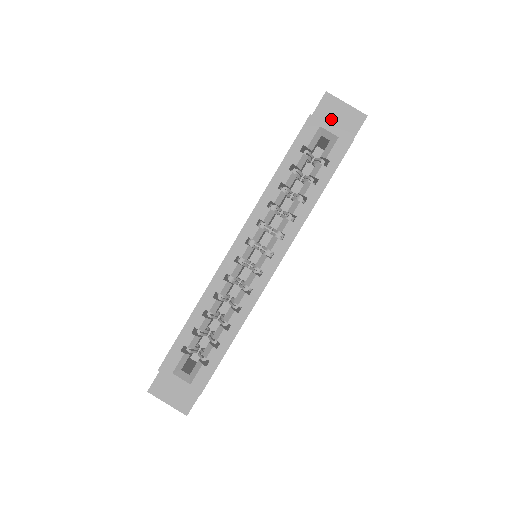
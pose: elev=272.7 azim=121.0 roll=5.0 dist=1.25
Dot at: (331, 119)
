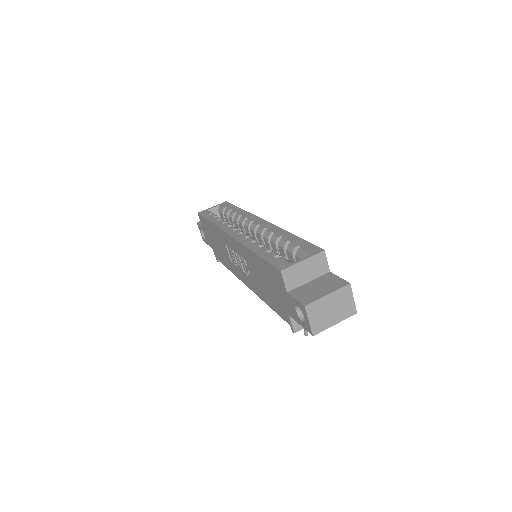
Dot at: occluded
